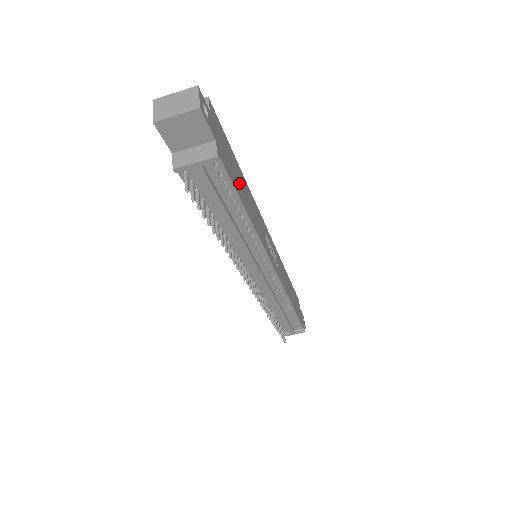
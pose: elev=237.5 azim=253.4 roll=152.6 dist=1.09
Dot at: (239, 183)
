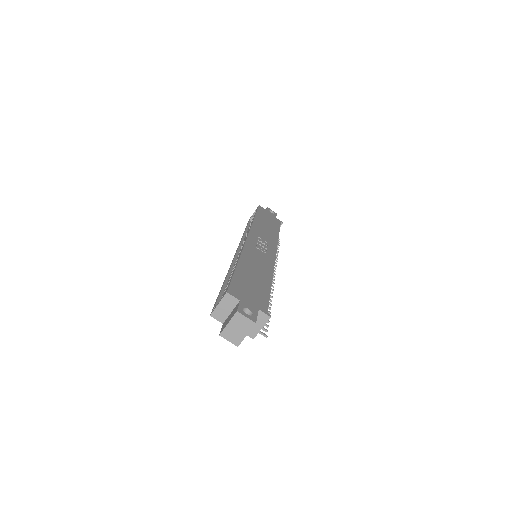
Dot at: (256, 281)
